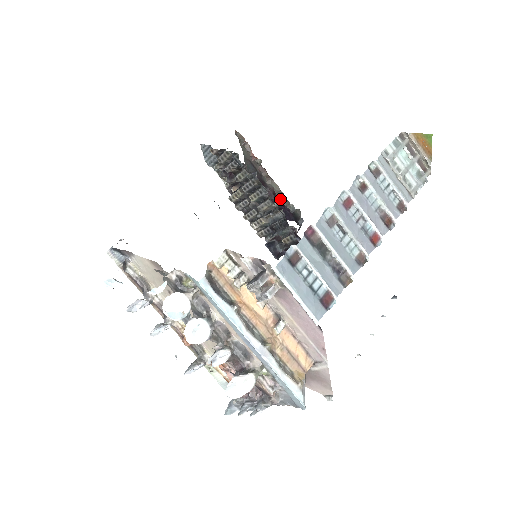
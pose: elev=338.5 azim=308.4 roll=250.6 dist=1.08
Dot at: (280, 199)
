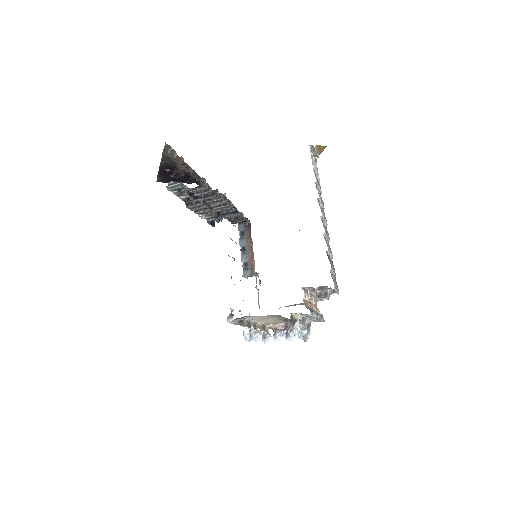
Dot at: (190, 175)
